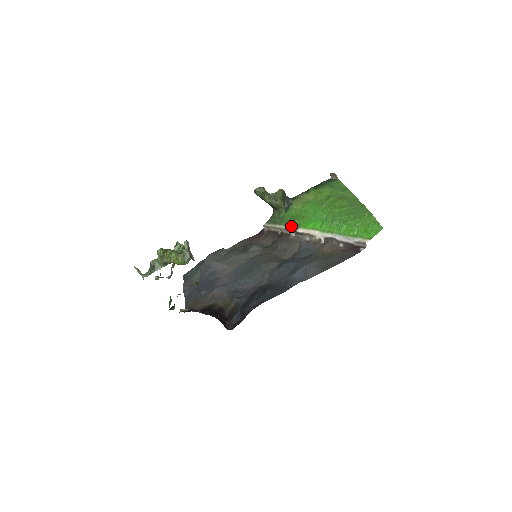
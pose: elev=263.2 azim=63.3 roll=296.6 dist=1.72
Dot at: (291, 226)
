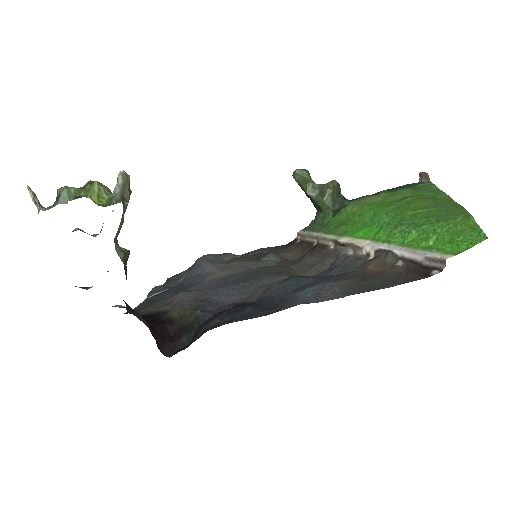
Dot at: (332, 233)
